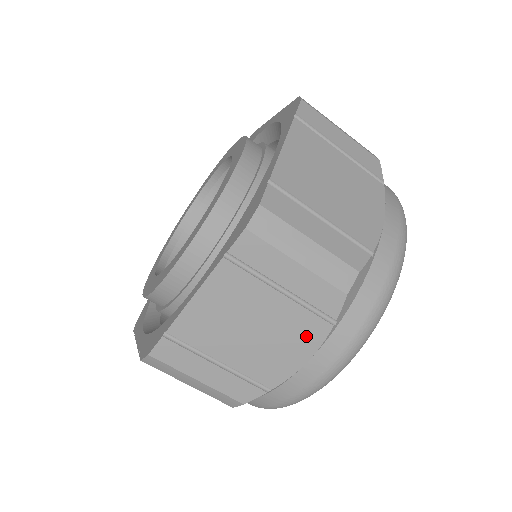
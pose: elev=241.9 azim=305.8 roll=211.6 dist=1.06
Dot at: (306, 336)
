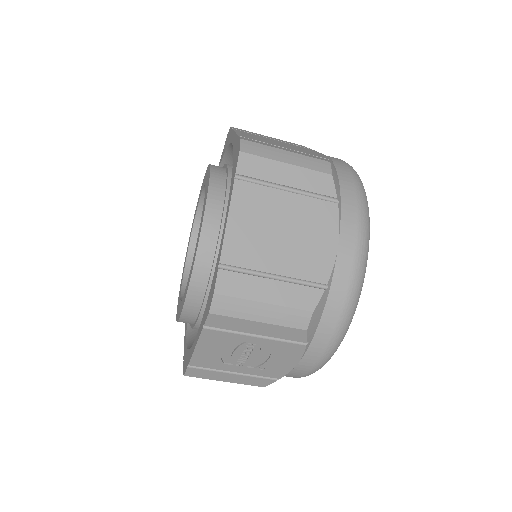
Dot at: (324, 221)
